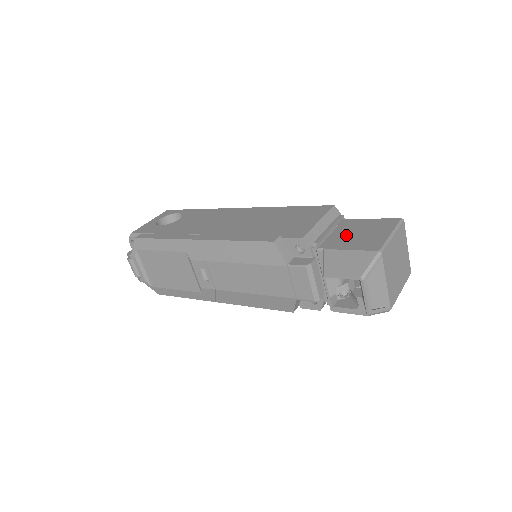
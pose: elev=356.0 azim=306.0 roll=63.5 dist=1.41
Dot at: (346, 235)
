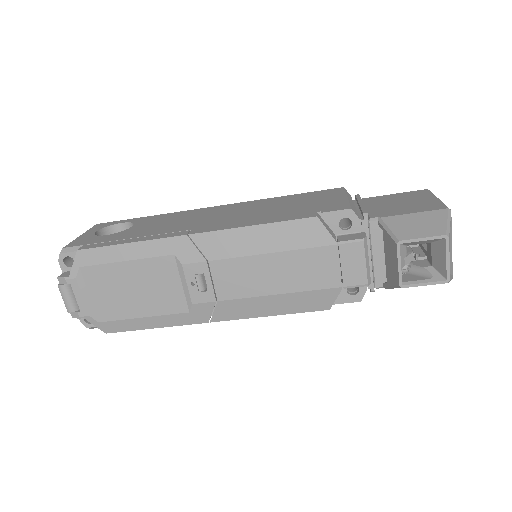
Dot at: (387, 206)
